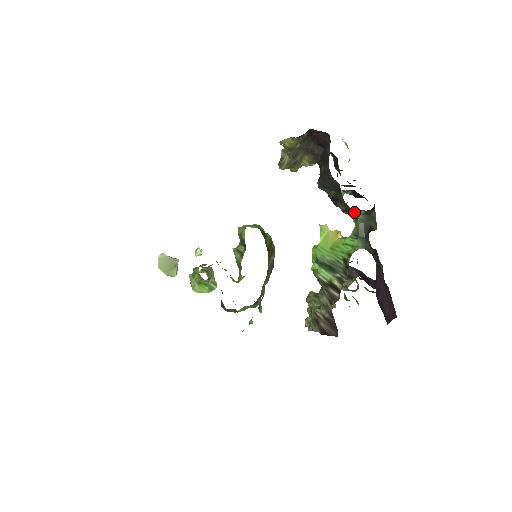
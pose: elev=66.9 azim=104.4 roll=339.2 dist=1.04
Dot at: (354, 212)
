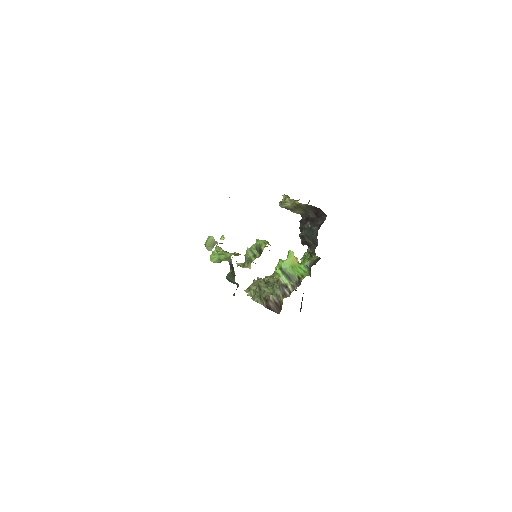
Dot at: (314, 255)
